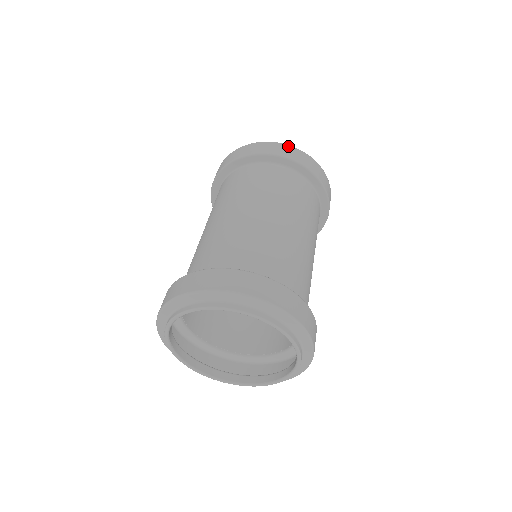
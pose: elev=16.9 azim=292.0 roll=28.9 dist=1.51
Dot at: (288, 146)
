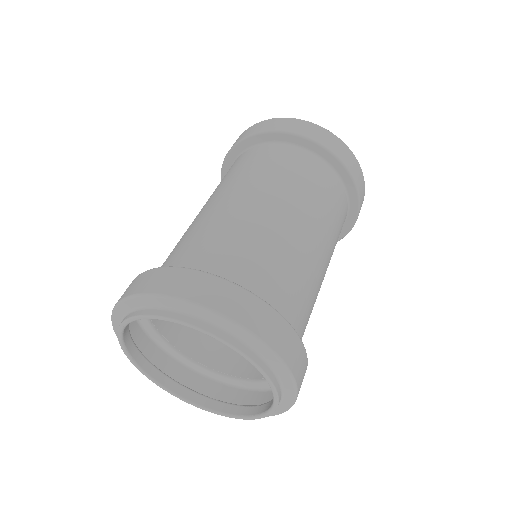
Dot at: (311, 124)
